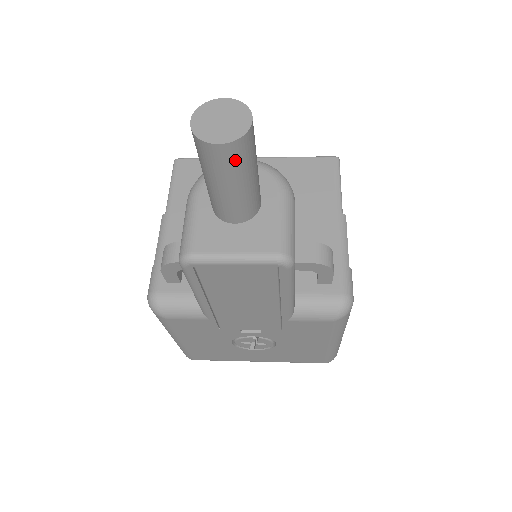
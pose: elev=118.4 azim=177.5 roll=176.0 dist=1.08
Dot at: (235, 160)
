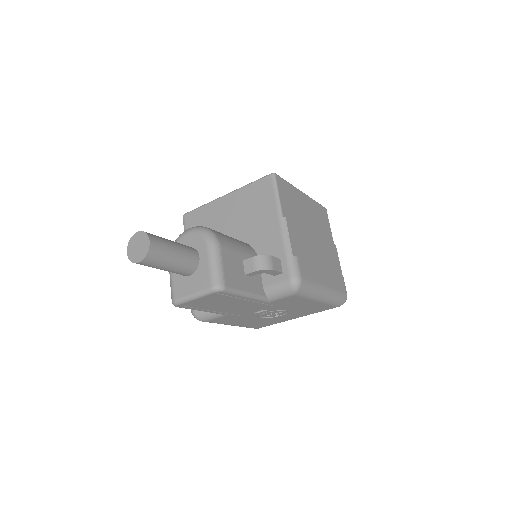
Dot at: (154, 262)
